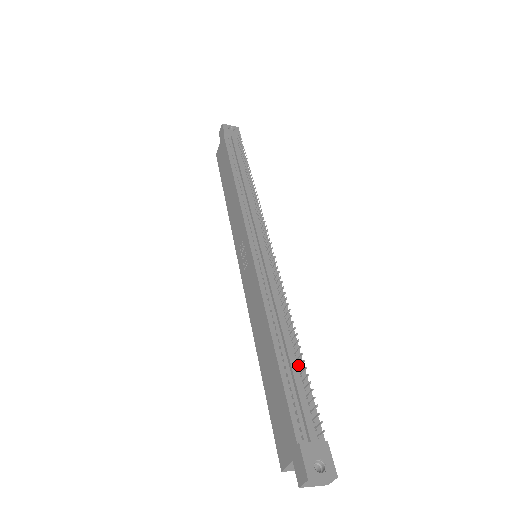
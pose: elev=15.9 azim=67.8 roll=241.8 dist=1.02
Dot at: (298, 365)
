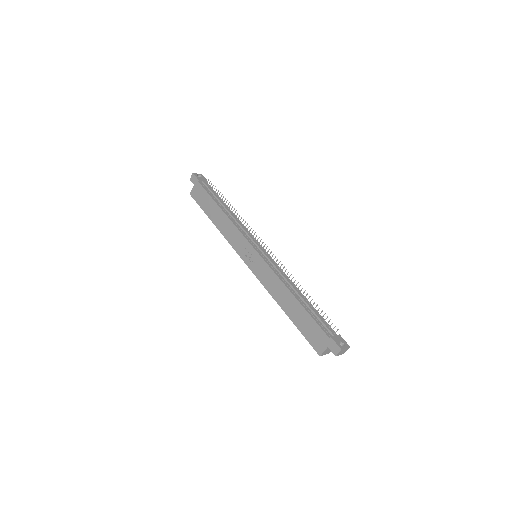
Dot at: (310, 306)
